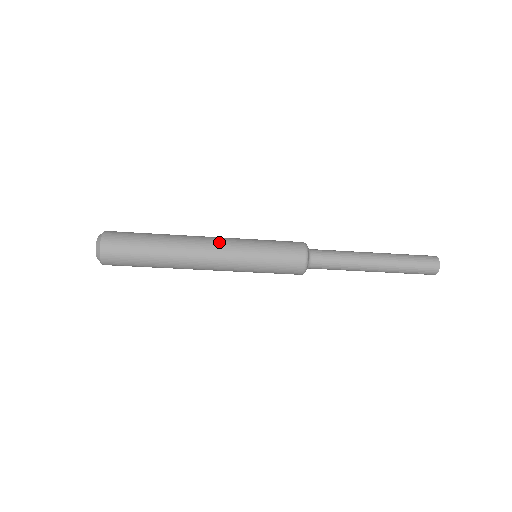
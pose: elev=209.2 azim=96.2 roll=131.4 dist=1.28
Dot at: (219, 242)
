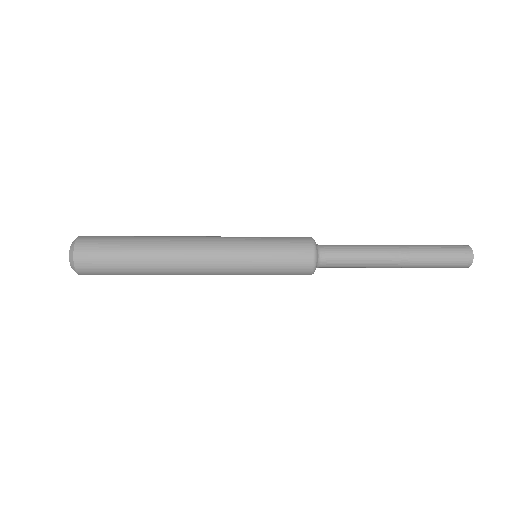
Dot at: (211, 246)
